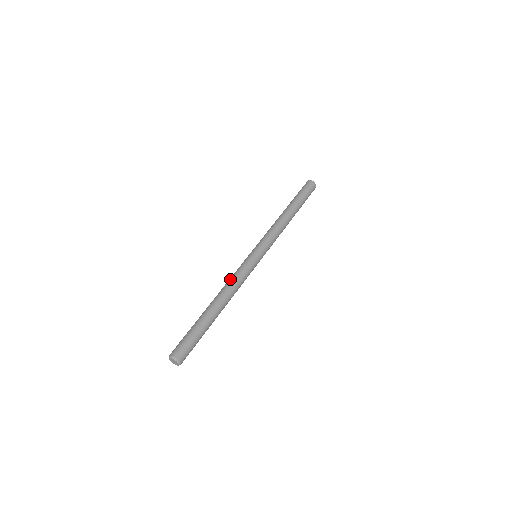
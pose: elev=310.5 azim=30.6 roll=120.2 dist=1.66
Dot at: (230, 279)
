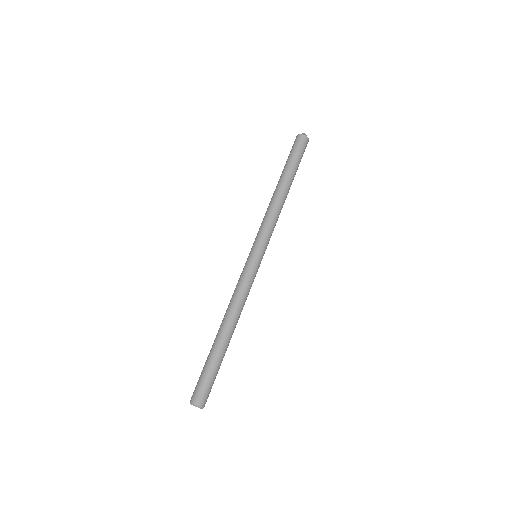
Dot at: (234, 296)
